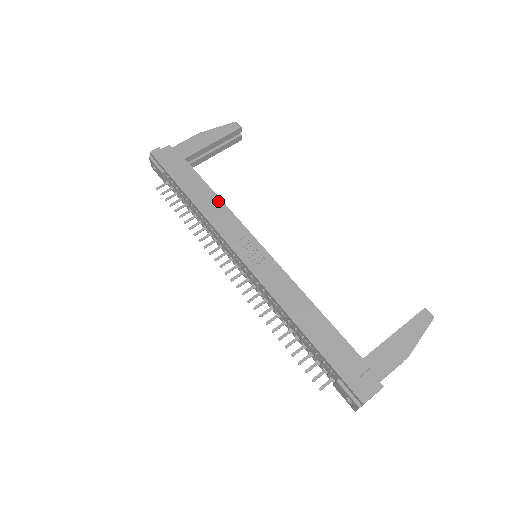
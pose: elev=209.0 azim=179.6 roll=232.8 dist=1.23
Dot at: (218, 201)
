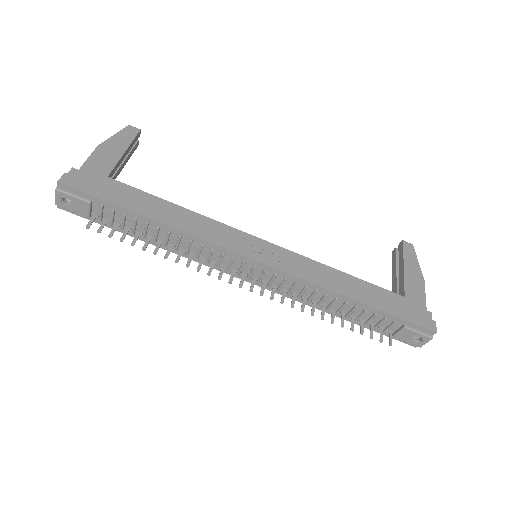
Dot at: (188, 212)
